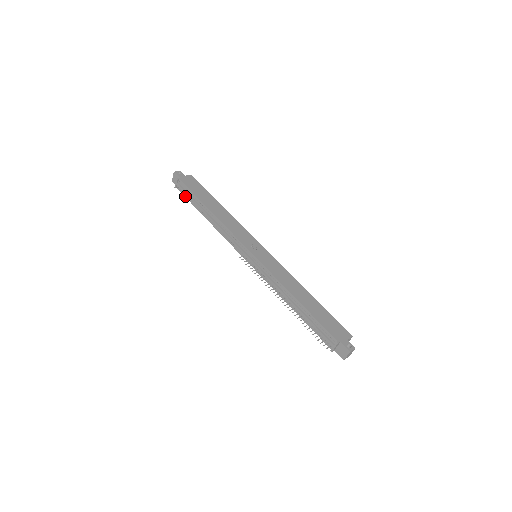
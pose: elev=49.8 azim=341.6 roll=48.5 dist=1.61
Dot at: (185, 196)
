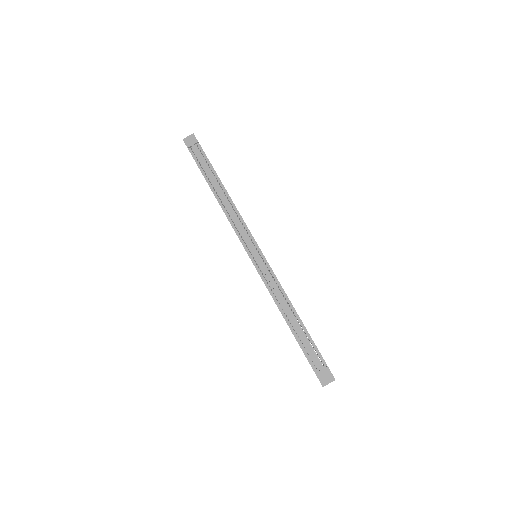
Dot at: (196, 161)
